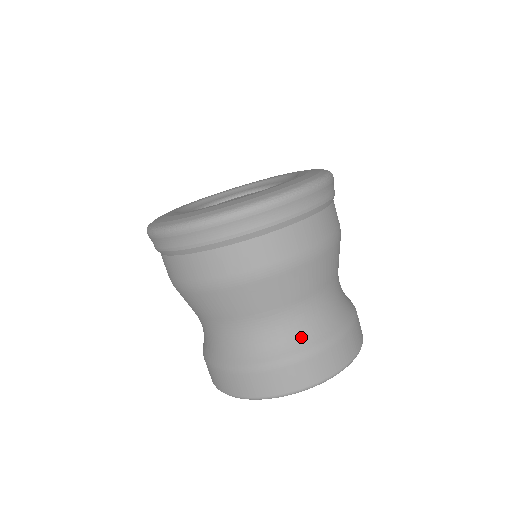
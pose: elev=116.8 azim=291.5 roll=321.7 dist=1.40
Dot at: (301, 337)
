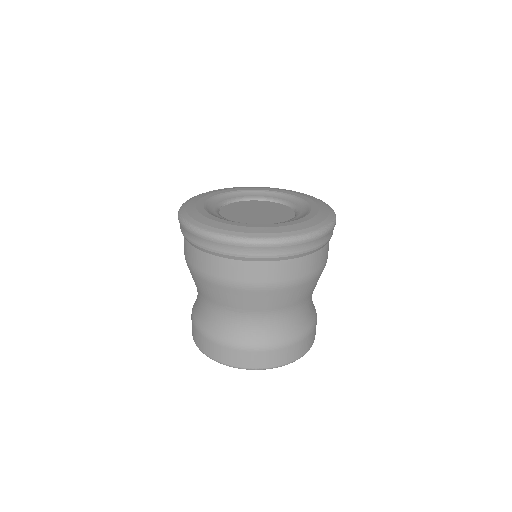
Dot at: (253, 335)
